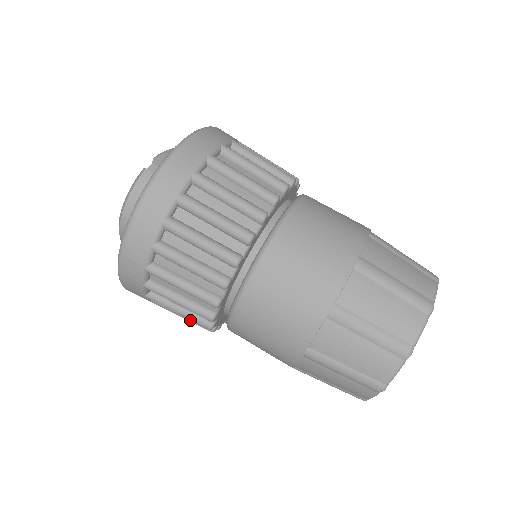
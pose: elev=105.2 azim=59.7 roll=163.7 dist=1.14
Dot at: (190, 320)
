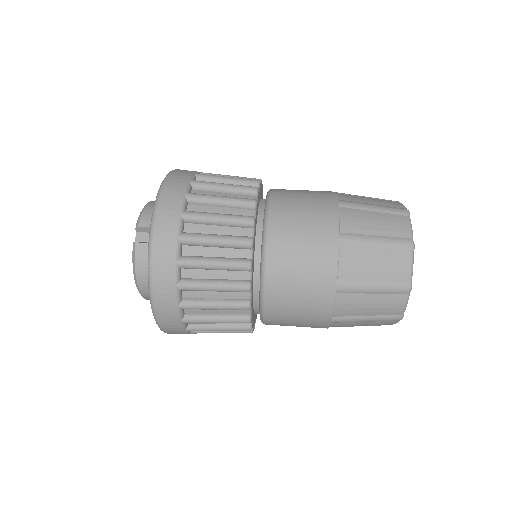
Dot at: occluded
